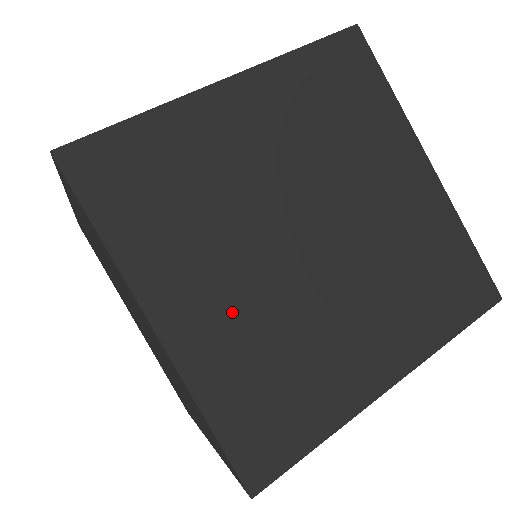
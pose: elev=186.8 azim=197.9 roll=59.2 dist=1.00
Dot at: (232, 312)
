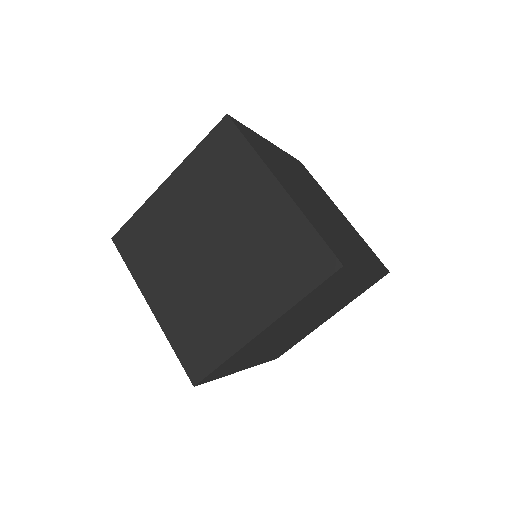
Dot at: (178, 296)
